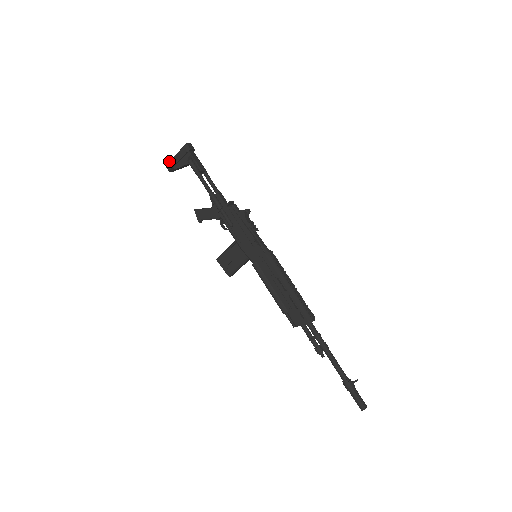
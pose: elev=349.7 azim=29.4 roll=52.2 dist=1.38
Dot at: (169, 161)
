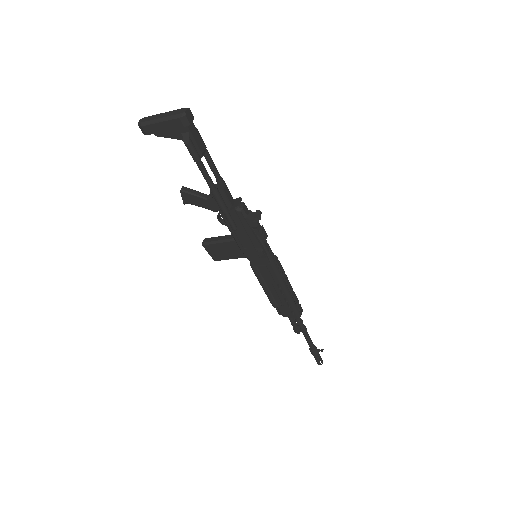
Dot at: (146, 122)
